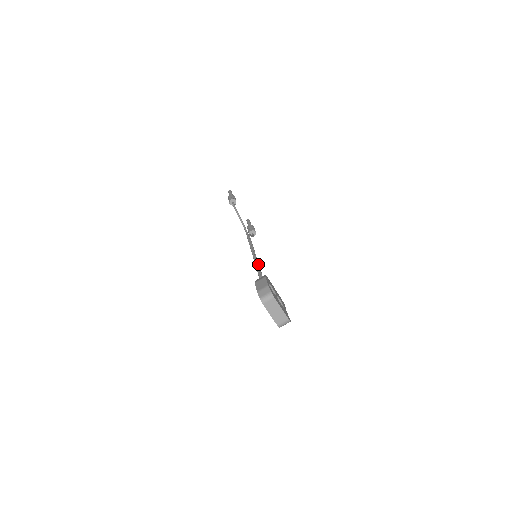
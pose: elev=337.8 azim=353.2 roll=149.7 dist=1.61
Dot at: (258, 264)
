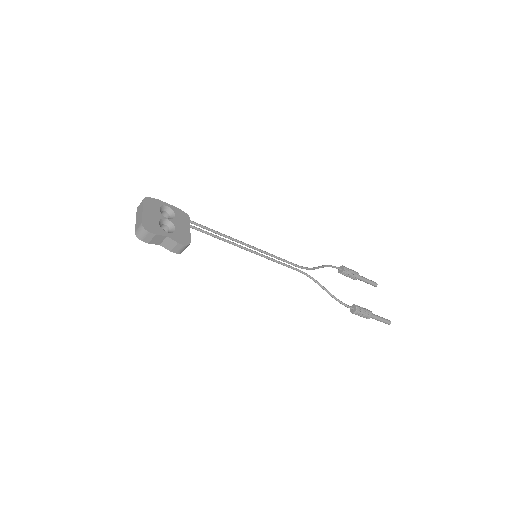
Dot at: occluded
